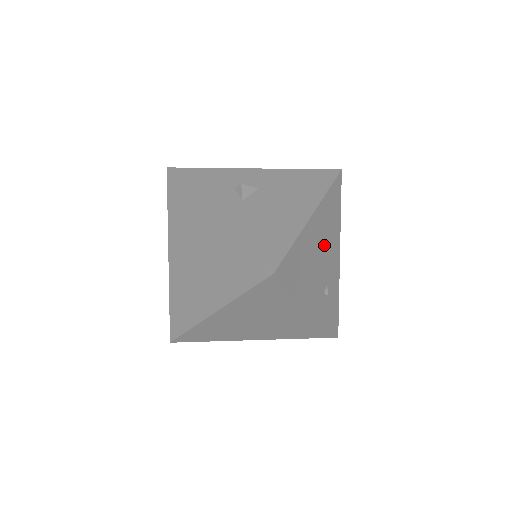
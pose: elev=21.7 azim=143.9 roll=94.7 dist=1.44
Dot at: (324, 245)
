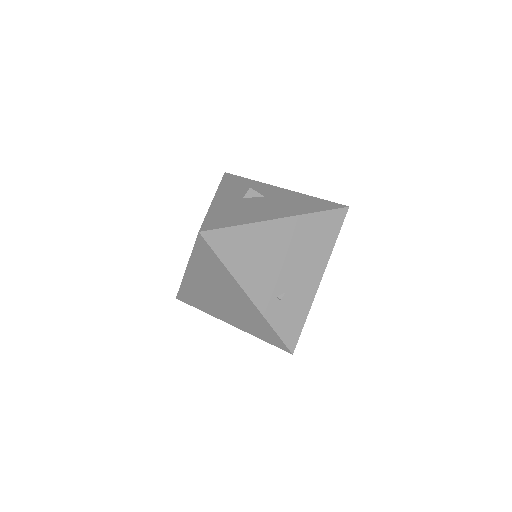
Dot at: (292, 255)
